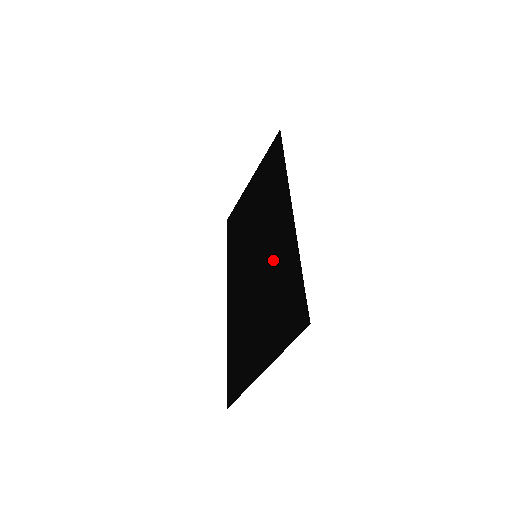
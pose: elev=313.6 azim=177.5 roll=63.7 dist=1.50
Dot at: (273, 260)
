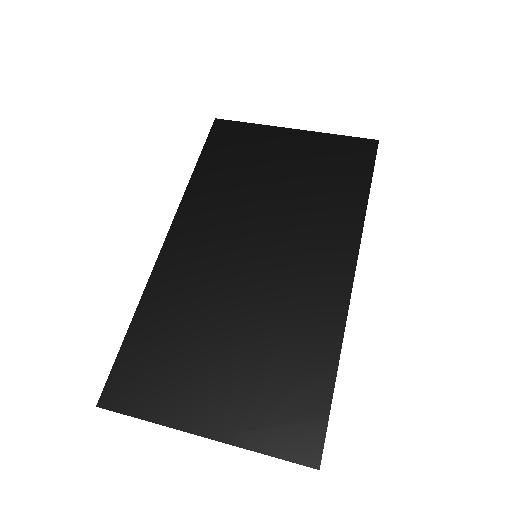
Dot at: (289, 306)
